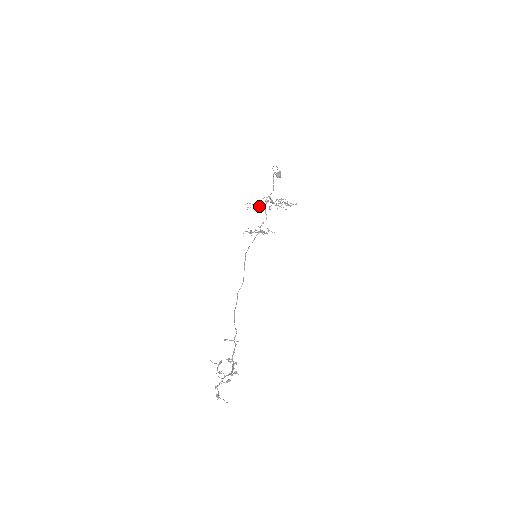
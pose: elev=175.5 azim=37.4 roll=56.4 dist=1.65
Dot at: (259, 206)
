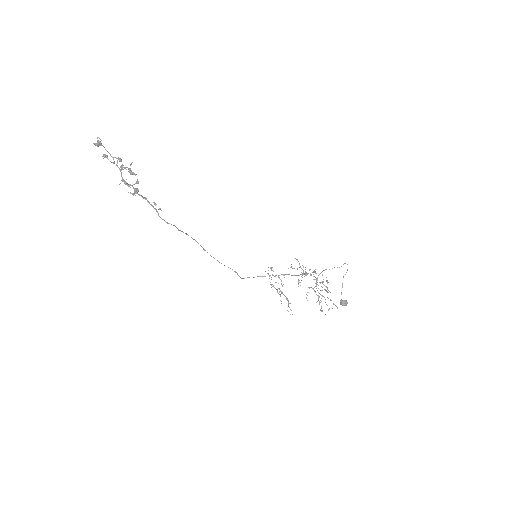
Dot at: occluded
